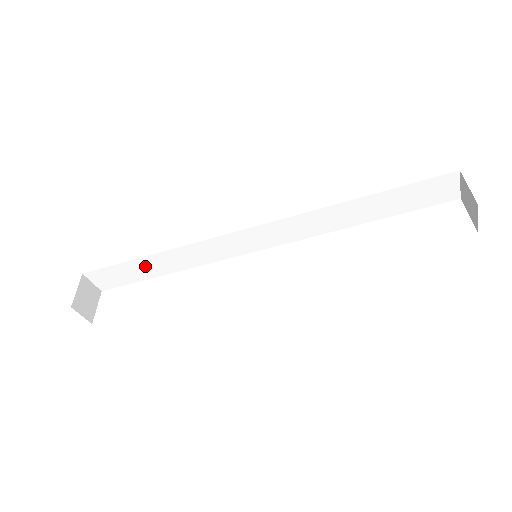
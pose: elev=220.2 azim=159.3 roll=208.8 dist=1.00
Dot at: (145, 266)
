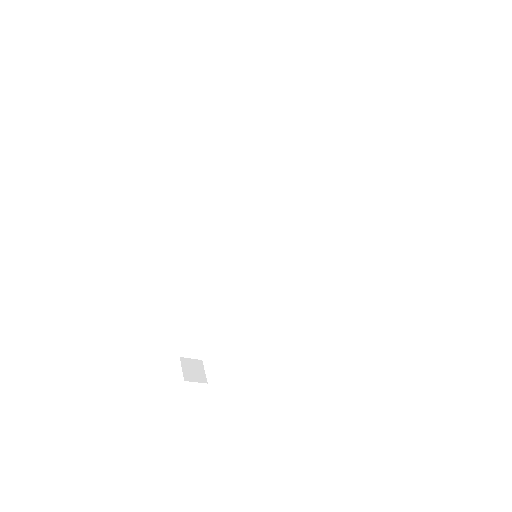
Dot at: (208, 321)
